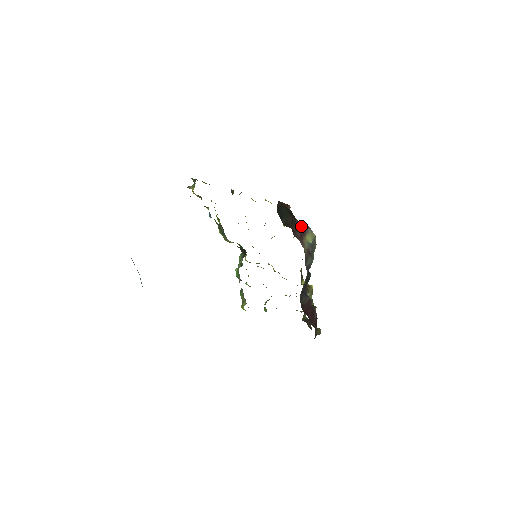
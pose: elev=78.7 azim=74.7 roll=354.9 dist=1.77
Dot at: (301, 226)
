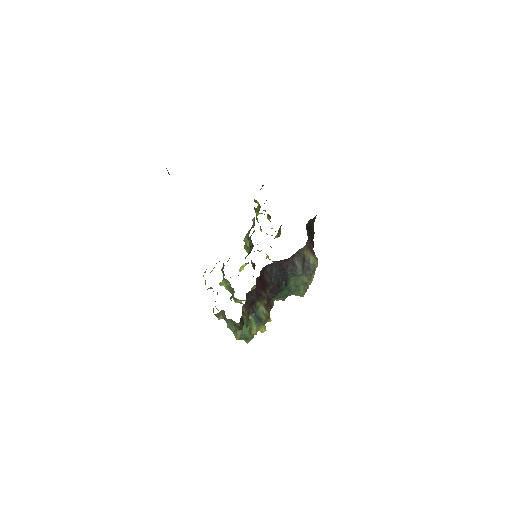
Dot at: occluded
